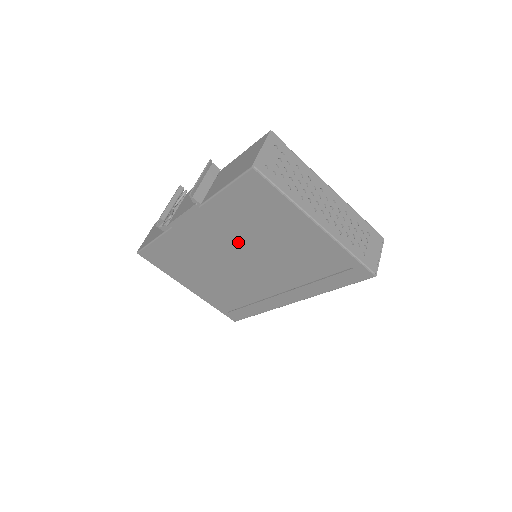
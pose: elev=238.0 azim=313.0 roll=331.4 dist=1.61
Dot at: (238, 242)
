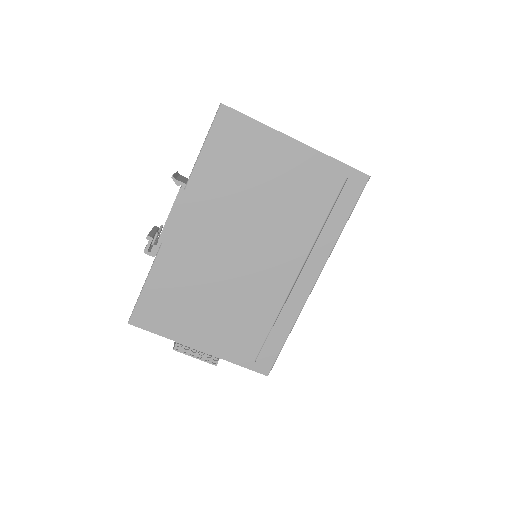
Dot at: (234, 217)
